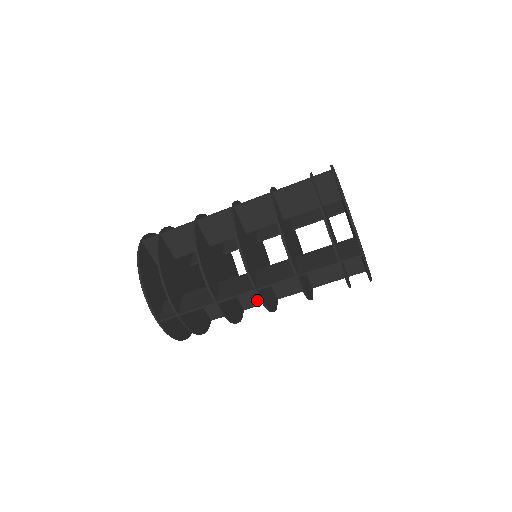
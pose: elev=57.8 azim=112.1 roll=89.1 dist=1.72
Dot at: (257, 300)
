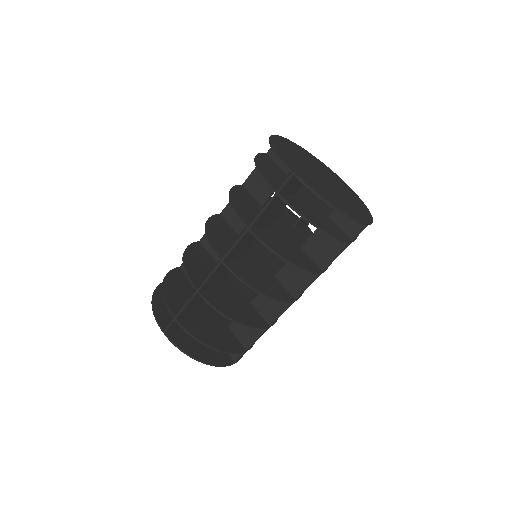
Dot at: (277, 308)
